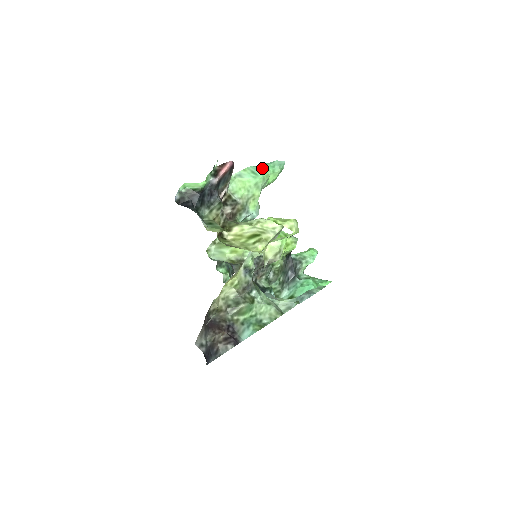
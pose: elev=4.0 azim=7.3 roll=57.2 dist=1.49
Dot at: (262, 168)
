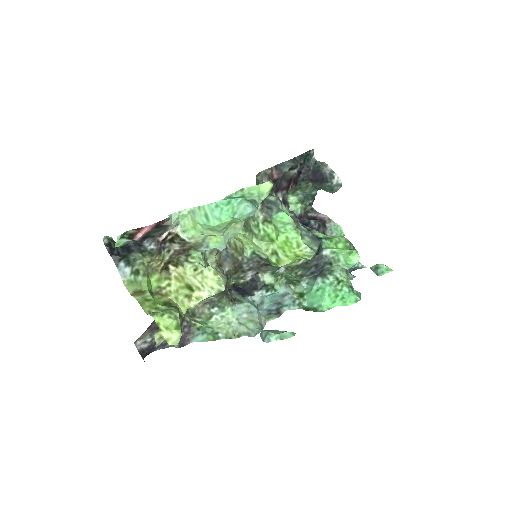
Dot at: (220, 211)
